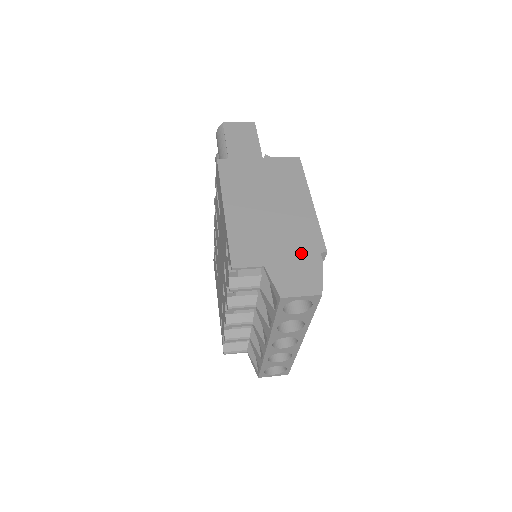
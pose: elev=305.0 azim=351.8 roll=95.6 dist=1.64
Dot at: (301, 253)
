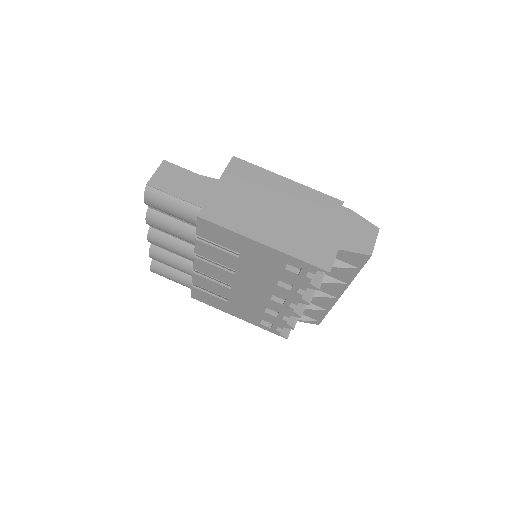
Dot at: (337, 218)
